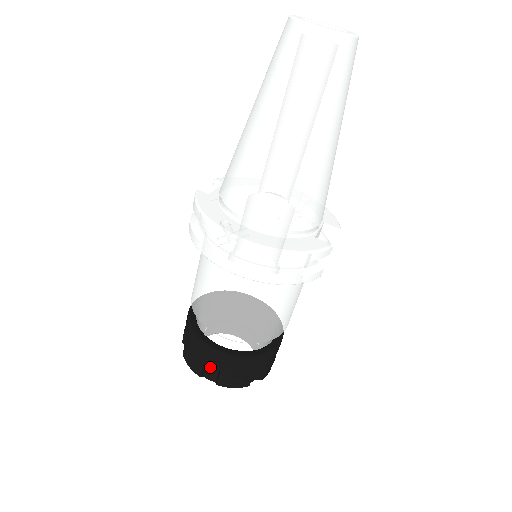
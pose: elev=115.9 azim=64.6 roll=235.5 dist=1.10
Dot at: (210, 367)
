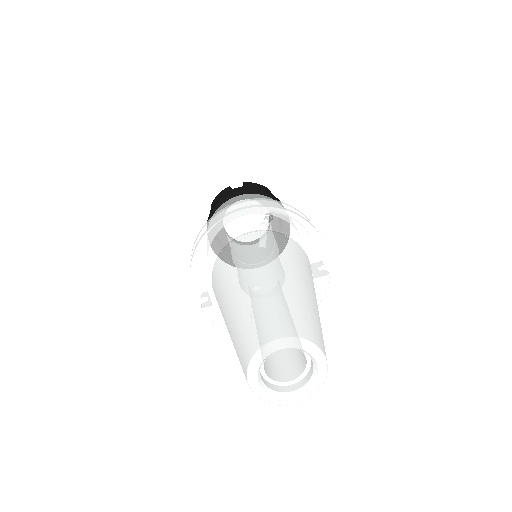
Dot at: occluded
